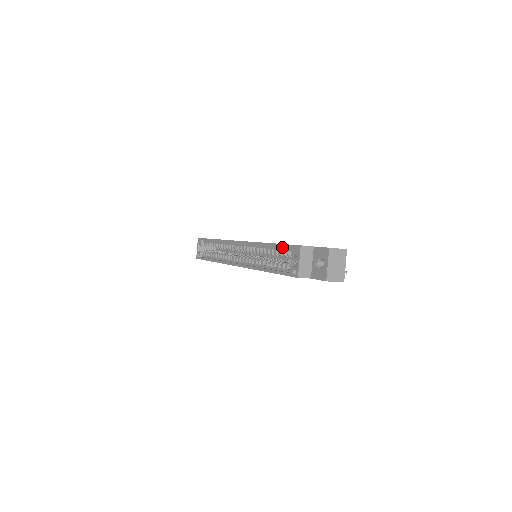
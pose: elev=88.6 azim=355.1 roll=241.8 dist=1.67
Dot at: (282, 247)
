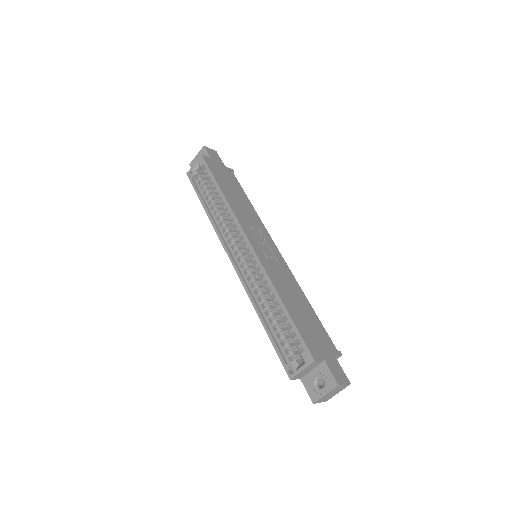
Dot at: (294, 325)
